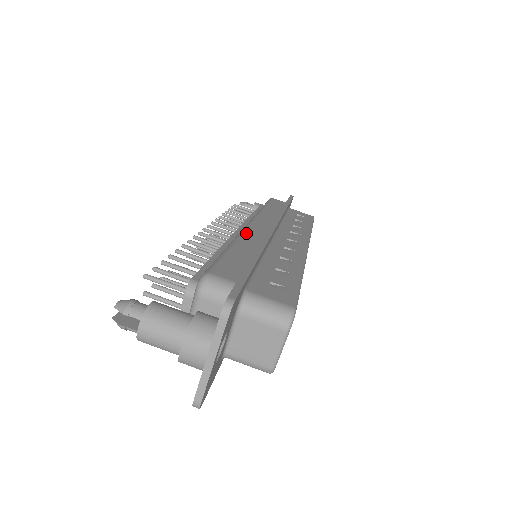
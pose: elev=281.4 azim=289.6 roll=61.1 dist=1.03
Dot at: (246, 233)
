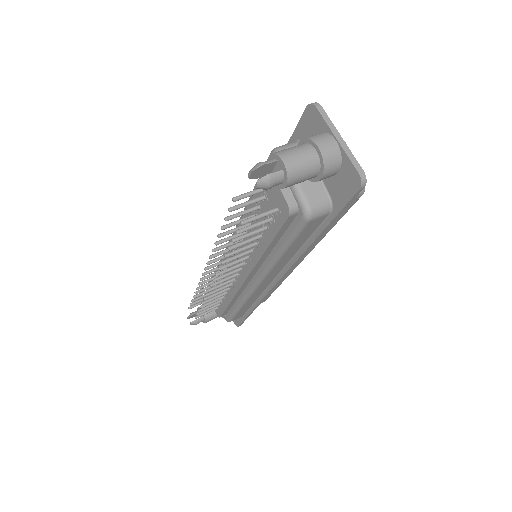
Dot at: occluded
